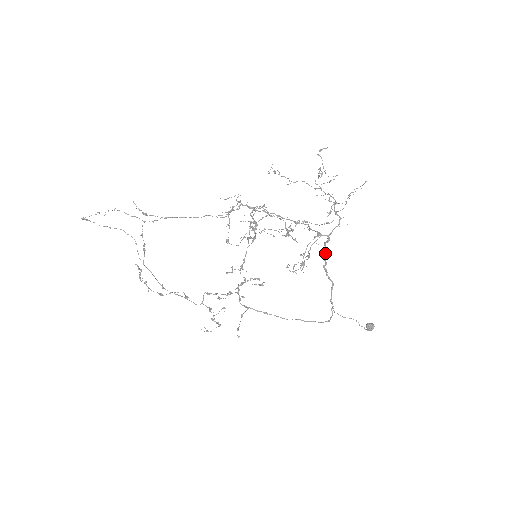
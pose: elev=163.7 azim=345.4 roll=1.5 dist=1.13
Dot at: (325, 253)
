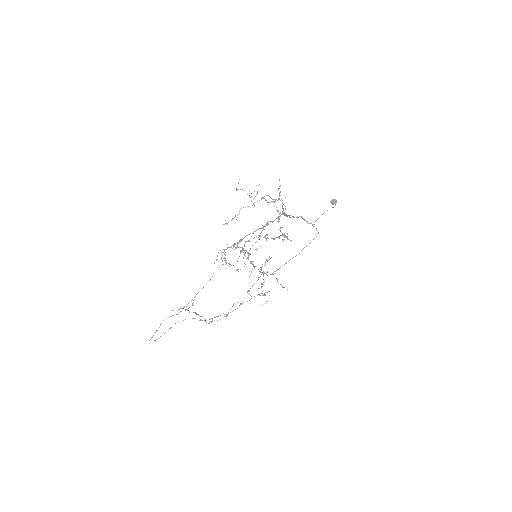
Dot at: (286, 215)
